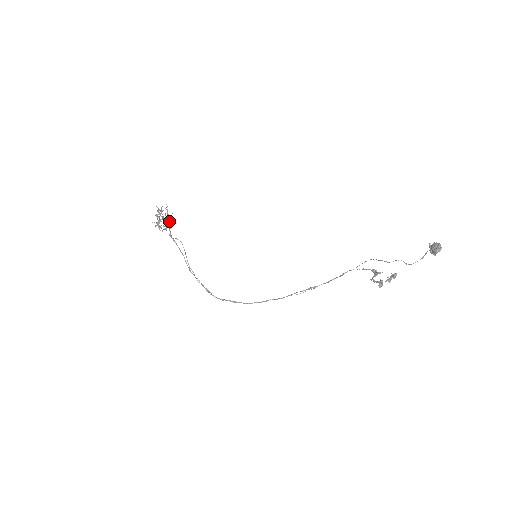
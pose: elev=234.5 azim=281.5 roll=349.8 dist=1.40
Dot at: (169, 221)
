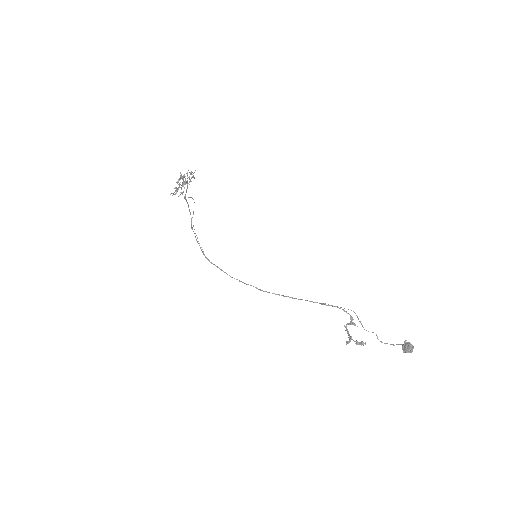
Dot at: occluded
